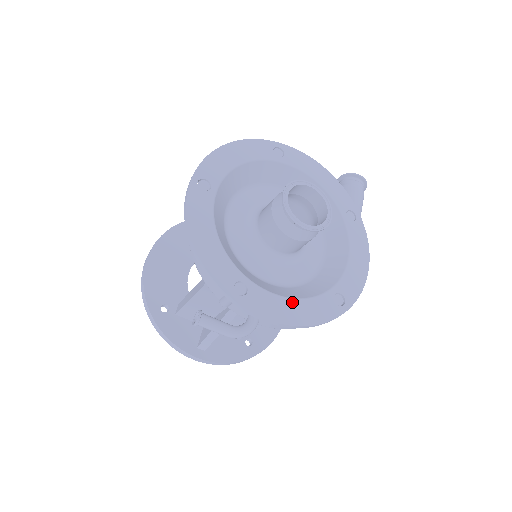
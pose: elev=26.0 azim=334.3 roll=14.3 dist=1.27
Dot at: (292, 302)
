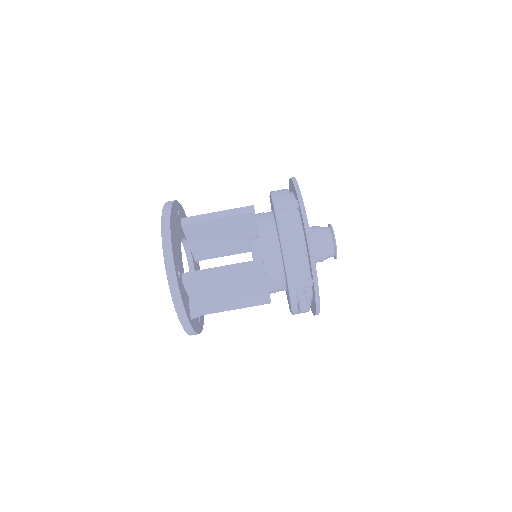
Dot at: occluded
